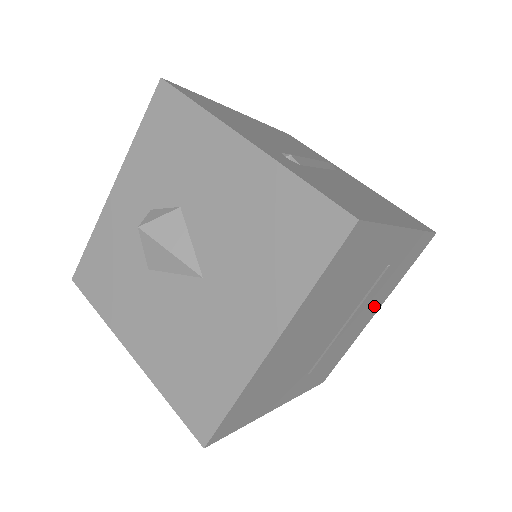
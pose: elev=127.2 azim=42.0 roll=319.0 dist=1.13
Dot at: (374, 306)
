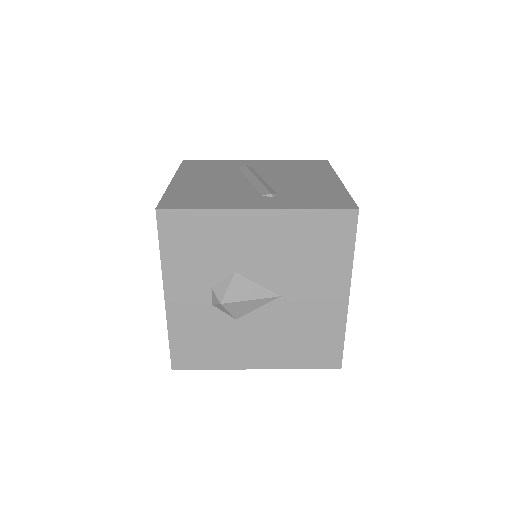
Dot at: occluded
